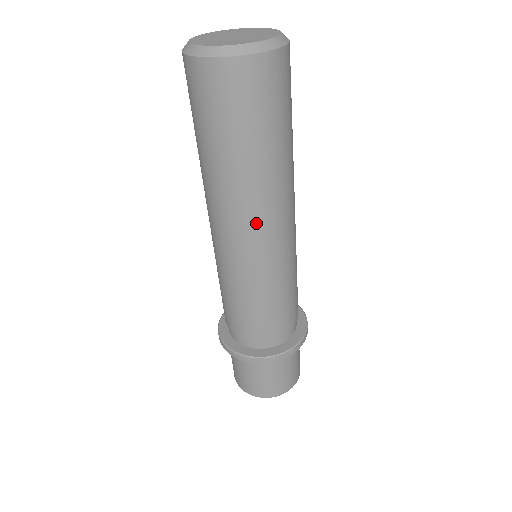
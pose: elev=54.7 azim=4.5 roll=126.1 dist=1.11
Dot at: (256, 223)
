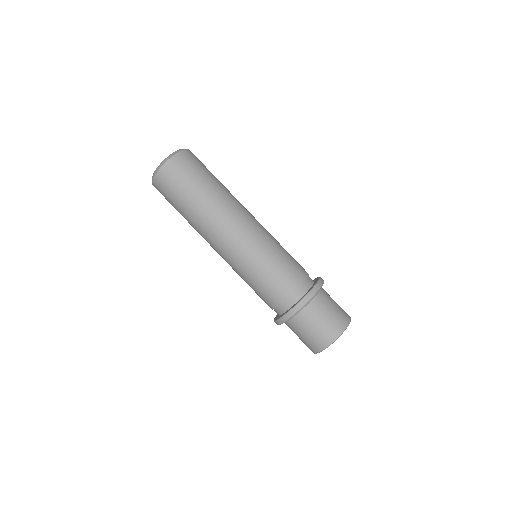
Dot at: (233, 220)
